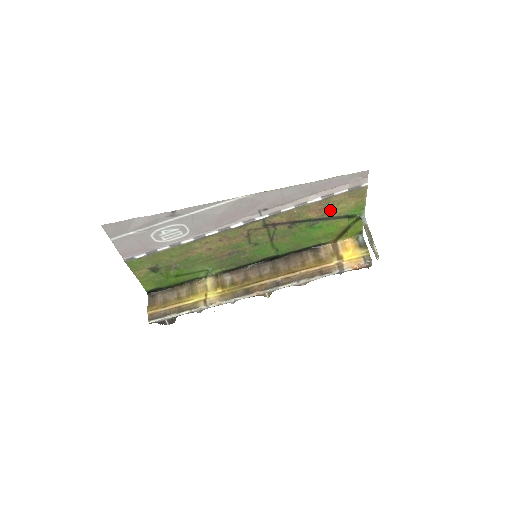
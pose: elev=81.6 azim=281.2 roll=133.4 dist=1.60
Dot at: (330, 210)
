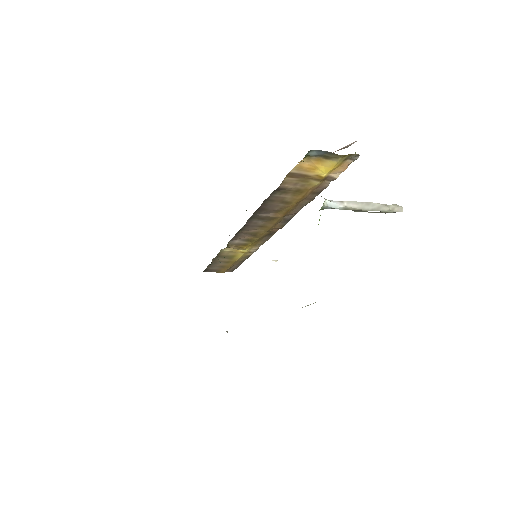
Dot at: occluded
